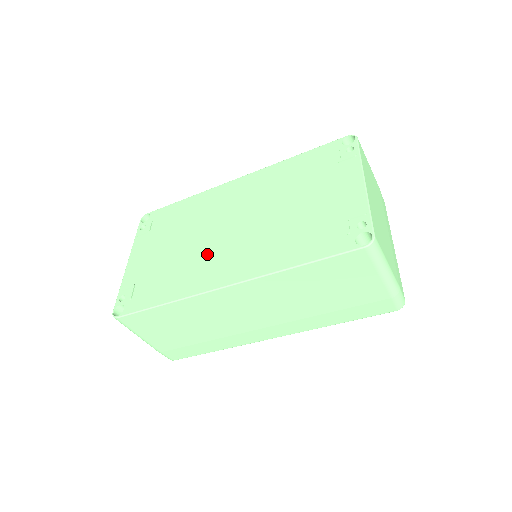
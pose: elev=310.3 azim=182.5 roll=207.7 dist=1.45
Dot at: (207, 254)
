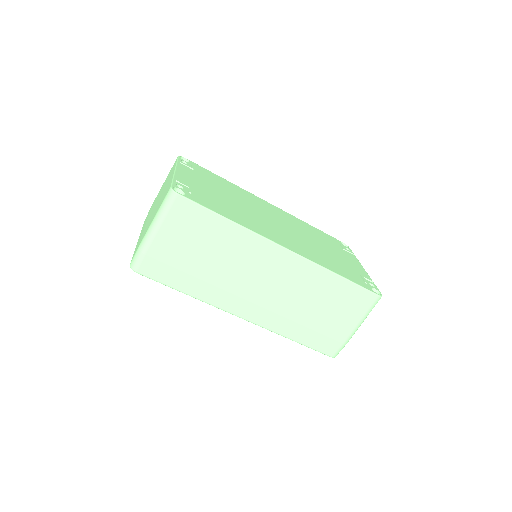
Dot at: (261, 221)
